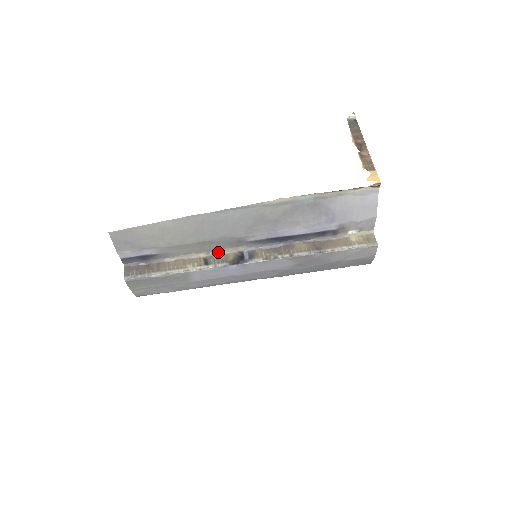
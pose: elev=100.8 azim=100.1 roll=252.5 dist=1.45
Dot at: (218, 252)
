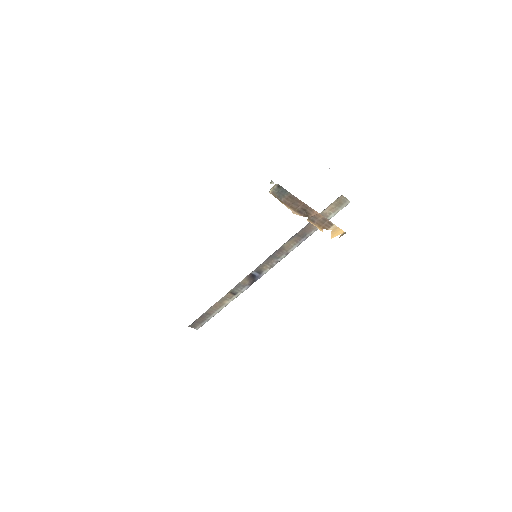
Dot at: (235, 286)
